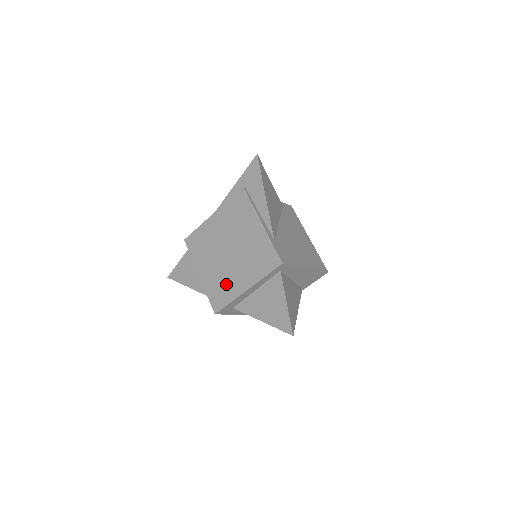
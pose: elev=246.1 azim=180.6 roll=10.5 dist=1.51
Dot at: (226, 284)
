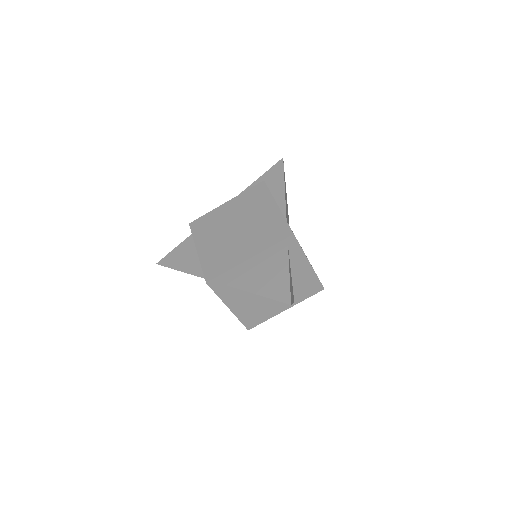
Dot at: (226, 255)
